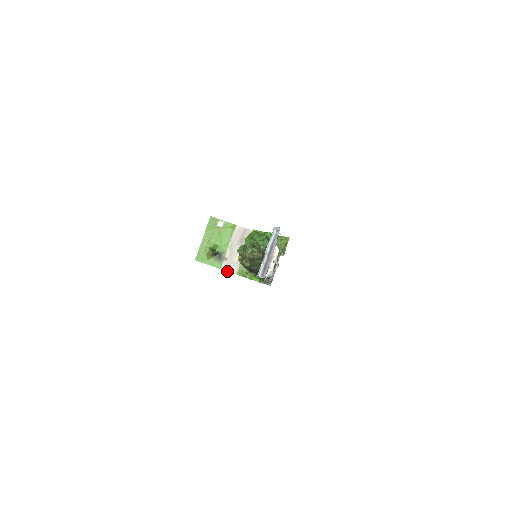
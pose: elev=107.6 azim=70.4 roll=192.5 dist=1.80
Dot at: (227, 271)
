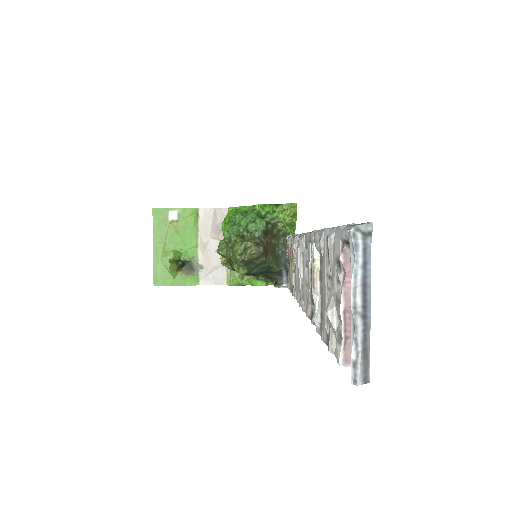
Dot at: occluded
